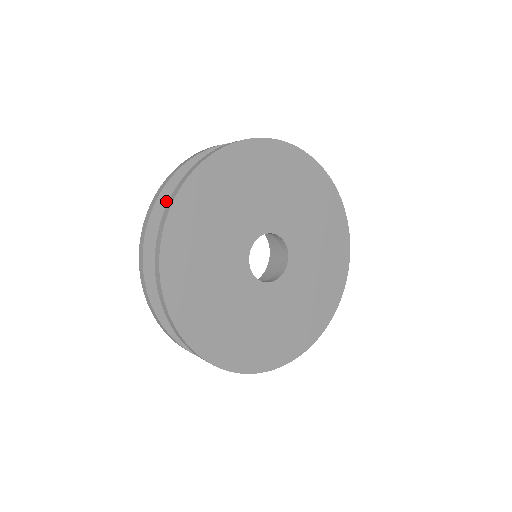
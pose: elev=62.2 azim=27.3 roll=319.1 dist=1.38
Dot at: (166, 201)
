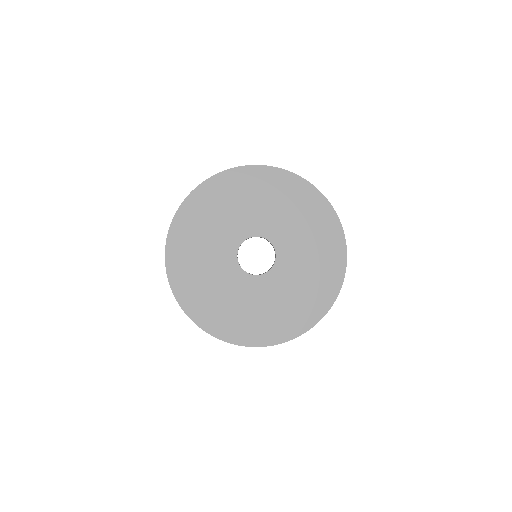
Dot at: occluded
